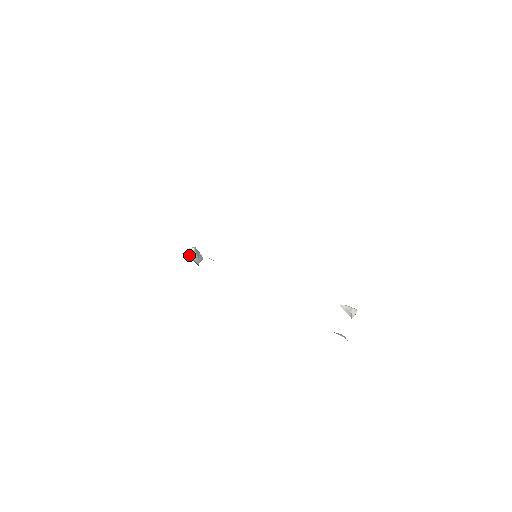
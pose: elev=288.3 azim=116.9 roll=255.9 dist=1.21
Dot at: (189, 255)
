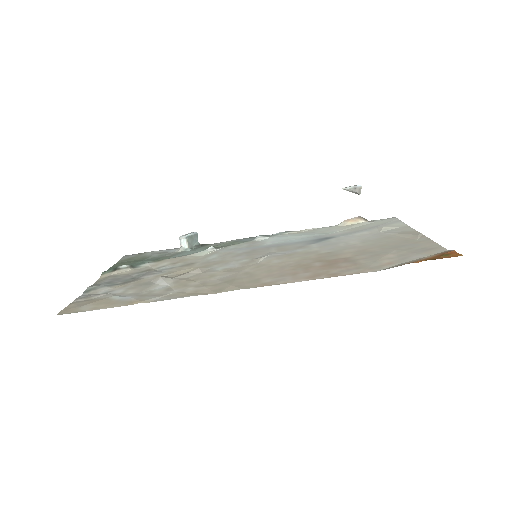
Dot at: (187, 250)
